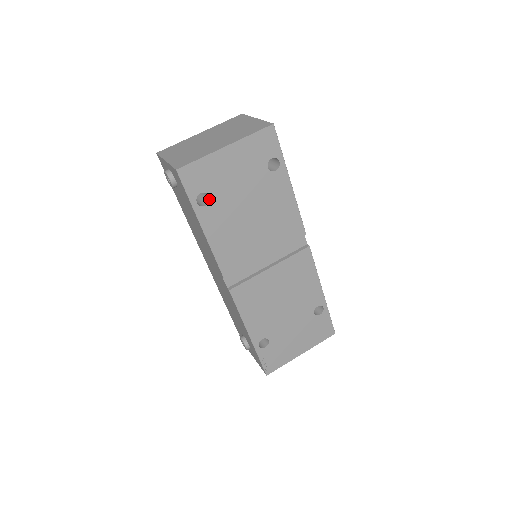
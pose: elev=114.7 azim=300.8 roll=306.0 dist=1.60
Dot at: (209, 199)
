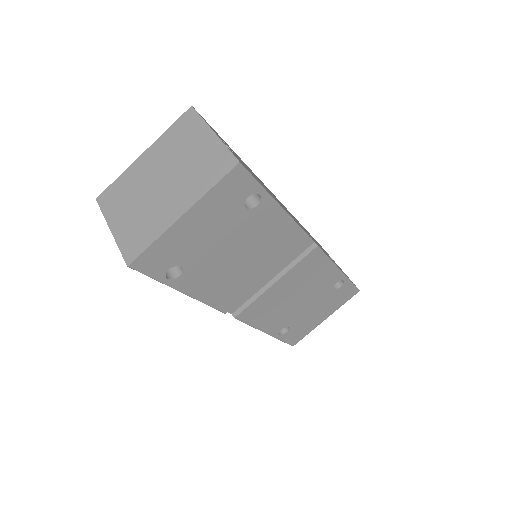
Dot at: (181, 268)
